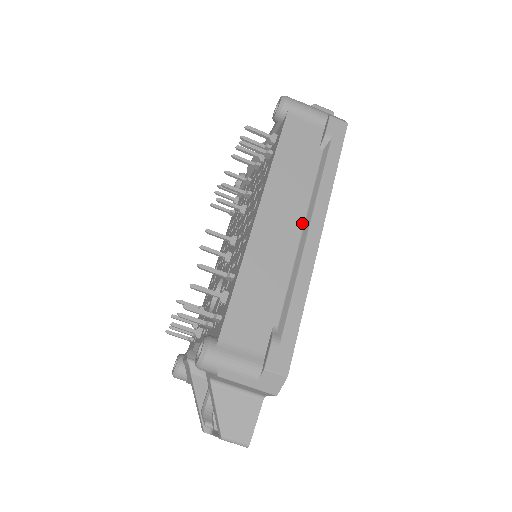
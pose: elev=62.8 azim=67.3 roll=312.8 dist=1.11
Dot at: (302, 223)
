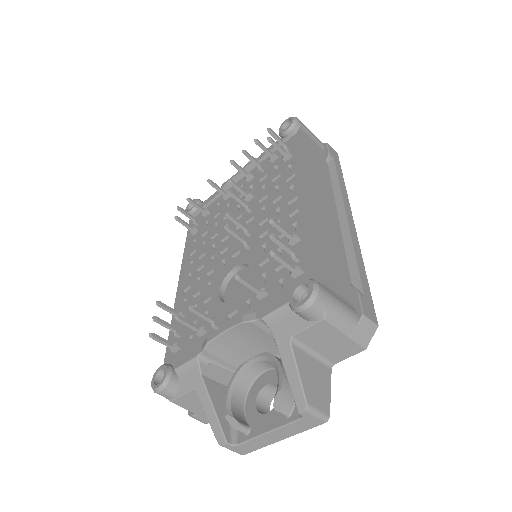
Dot at: (336, 210)
